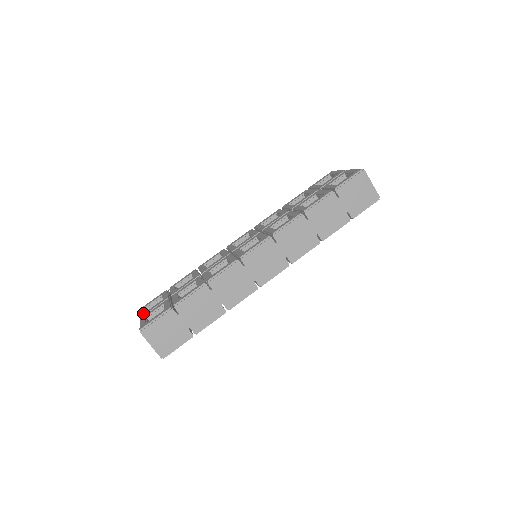
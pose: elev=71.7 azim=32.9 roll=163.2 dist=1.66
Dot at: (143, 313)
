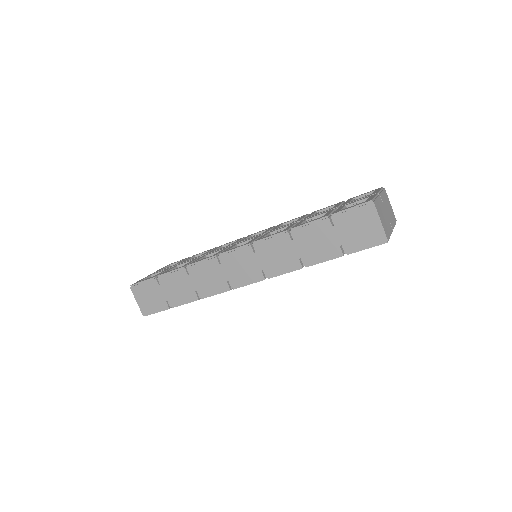
Dot at: occluded
